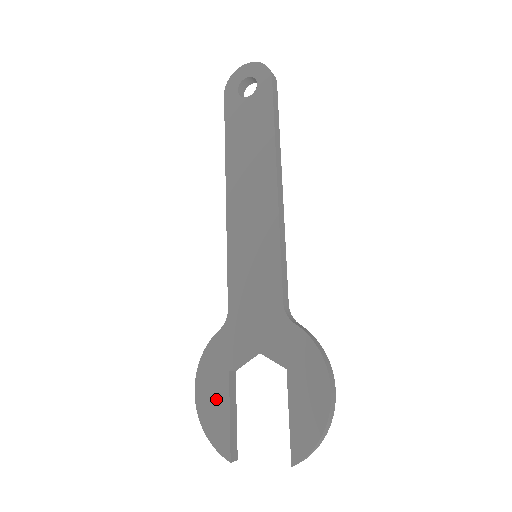
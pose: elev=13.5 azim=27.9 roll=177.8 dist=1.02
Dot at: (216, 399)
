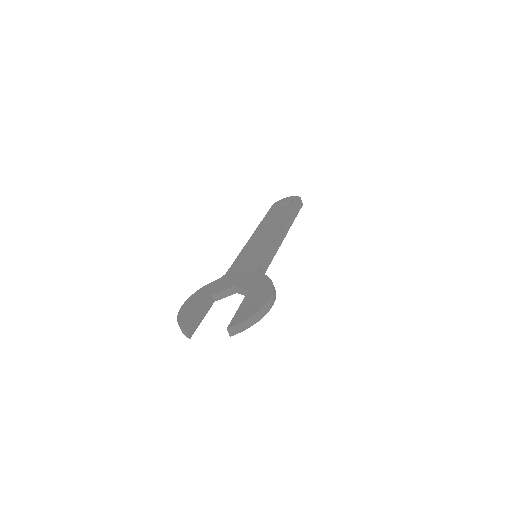
Dot at: (195, 306)
